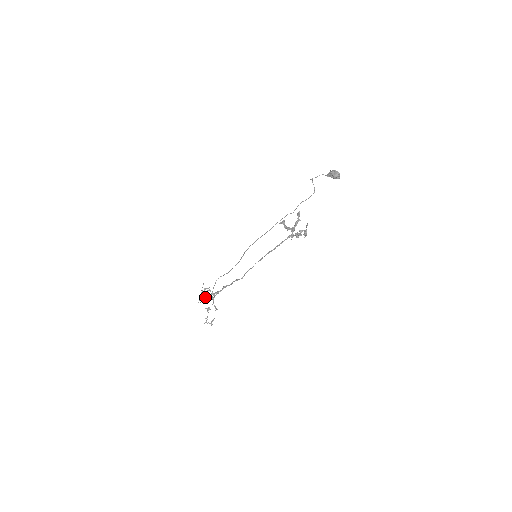
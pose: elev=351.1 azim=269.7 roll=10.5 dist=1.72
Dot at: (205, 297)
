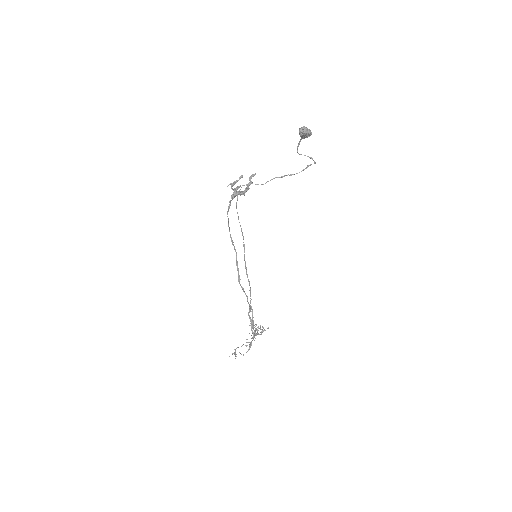
Dot at: occluded
